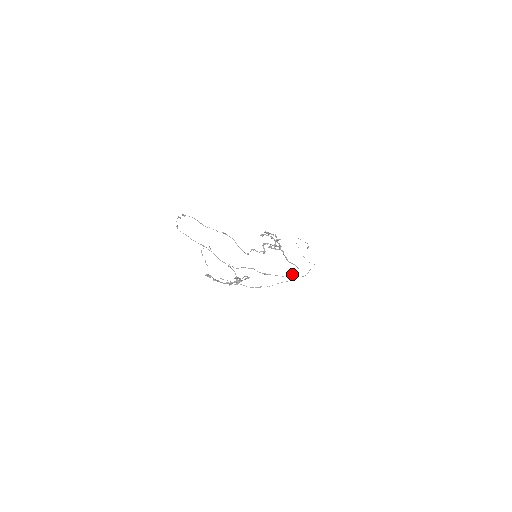
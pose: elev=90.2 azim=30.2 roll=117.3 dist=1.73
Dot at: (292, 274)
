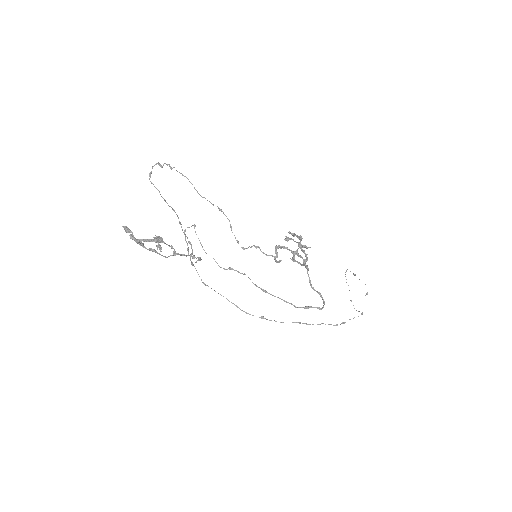
Dot at: (309, 306)
